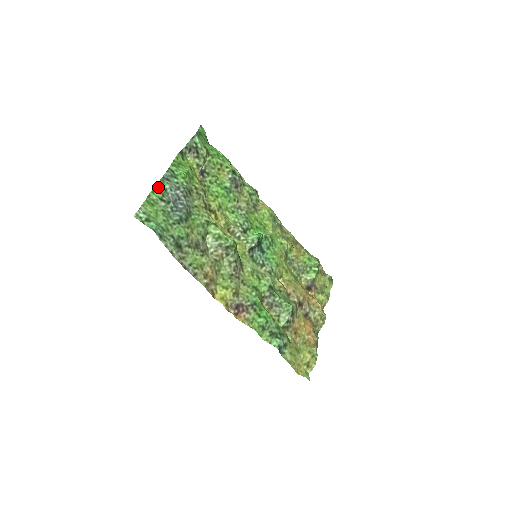
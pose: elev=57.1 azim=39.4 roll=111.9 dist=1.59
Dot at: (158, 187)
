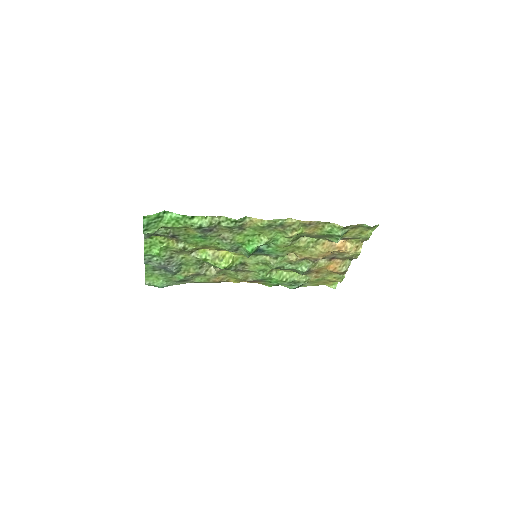
Dot at: (147, 267)
